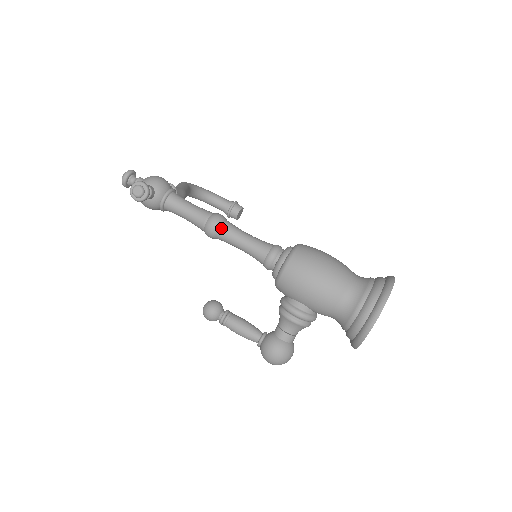
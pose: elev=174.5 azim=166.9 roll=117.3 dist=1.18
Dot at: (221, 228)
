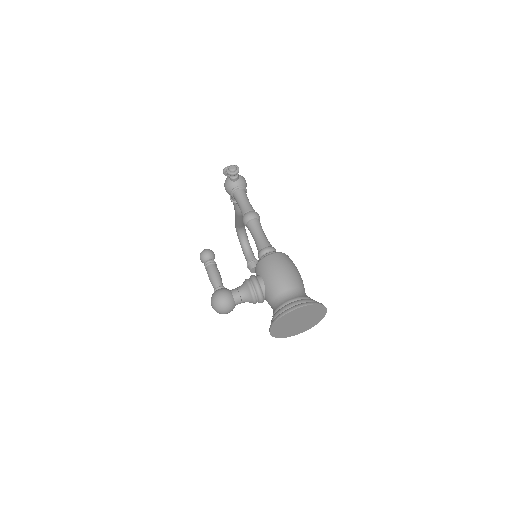
Dot at: (254, 219)
